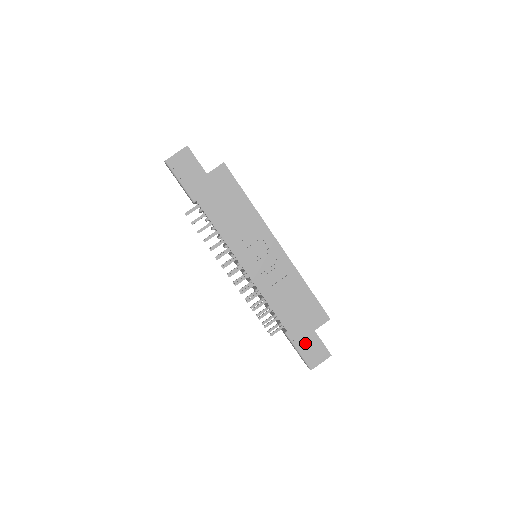
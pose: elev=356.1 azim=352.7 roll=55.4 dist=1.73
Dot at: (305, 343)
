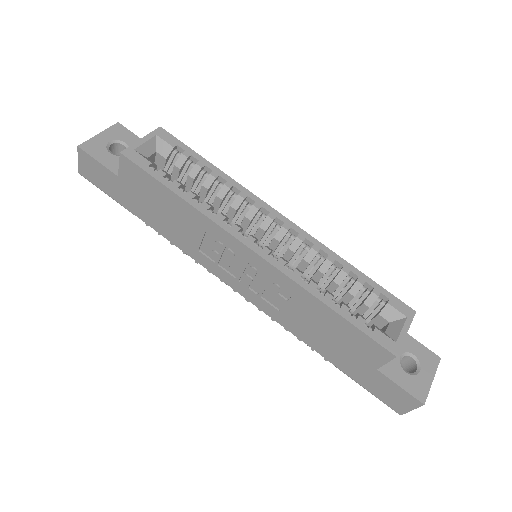
Dot at: (370, 383)
